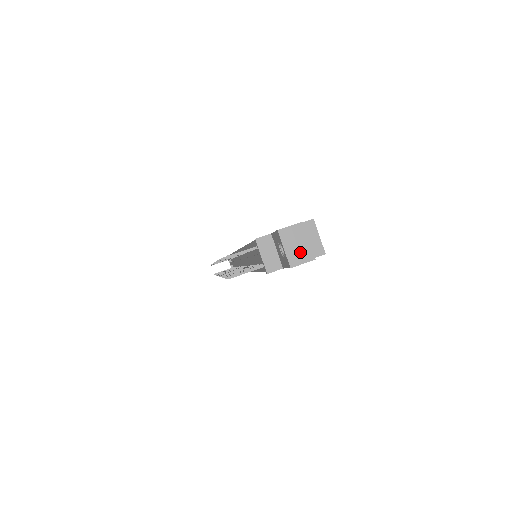
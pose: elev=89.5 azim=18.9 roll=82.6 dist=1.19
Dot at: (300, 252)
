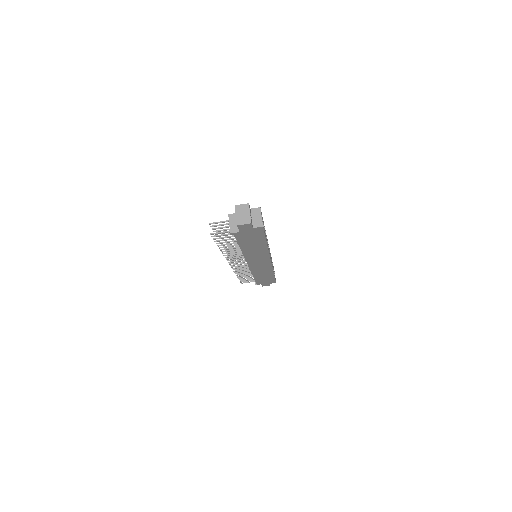
Dot at: (244, 218)
